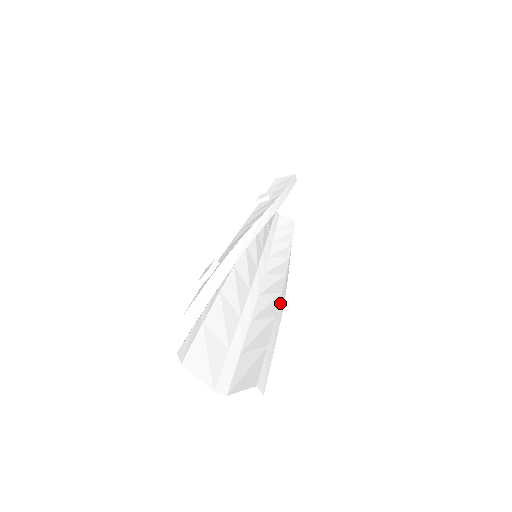
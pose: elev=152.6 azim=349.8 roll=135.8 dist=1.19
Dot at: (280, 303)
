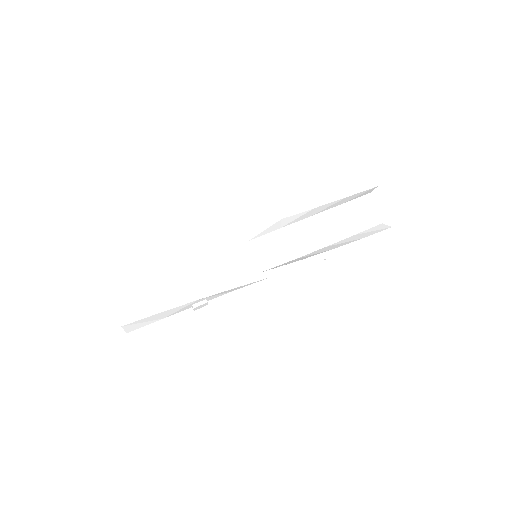
Dot at: (217, 287)
